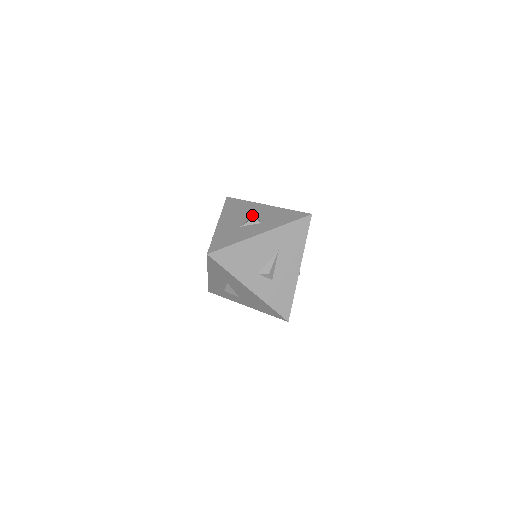
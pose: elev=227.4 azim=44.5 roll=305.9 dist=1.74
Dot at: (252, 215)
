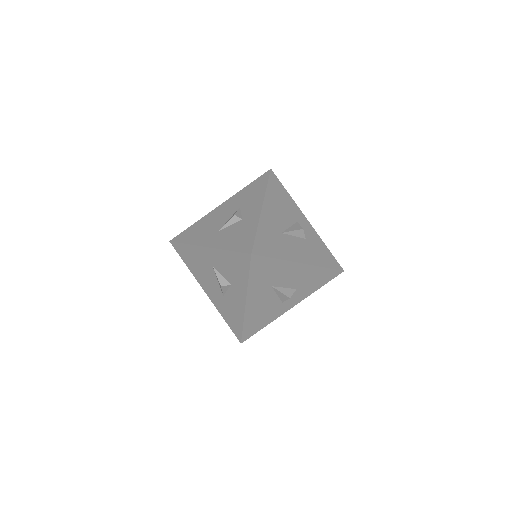
Dot at: (213, 273)
